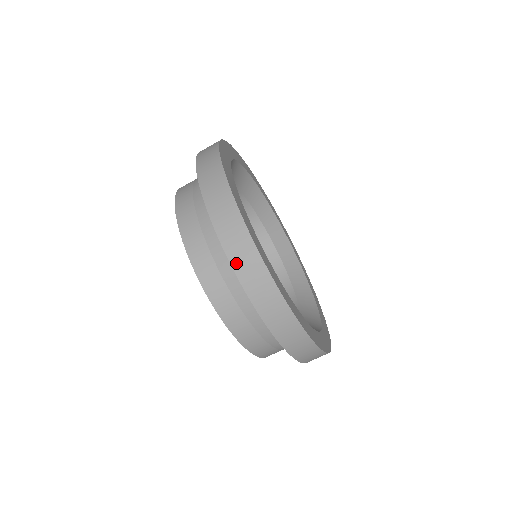
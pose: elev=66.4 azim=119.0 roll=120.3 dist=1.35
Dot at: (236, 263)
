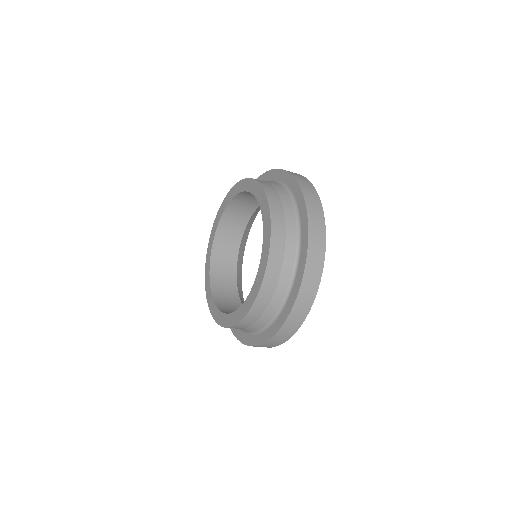
Dot at: (304, 286)
